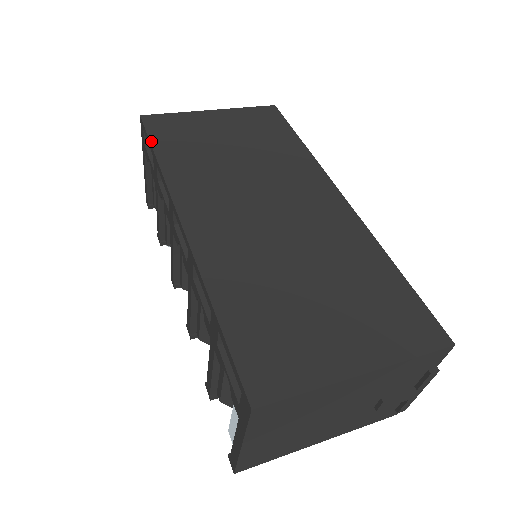
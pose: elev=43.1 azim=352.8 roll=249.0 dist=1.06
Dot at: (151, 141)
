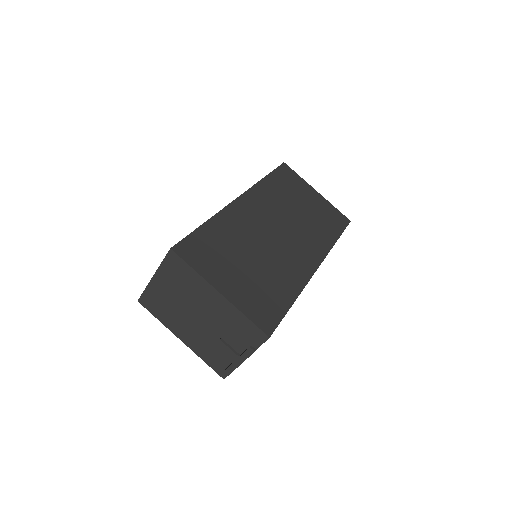
Dot at: (273, 171)
